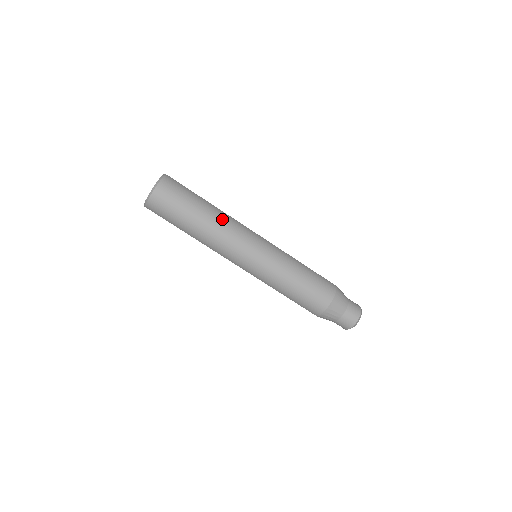
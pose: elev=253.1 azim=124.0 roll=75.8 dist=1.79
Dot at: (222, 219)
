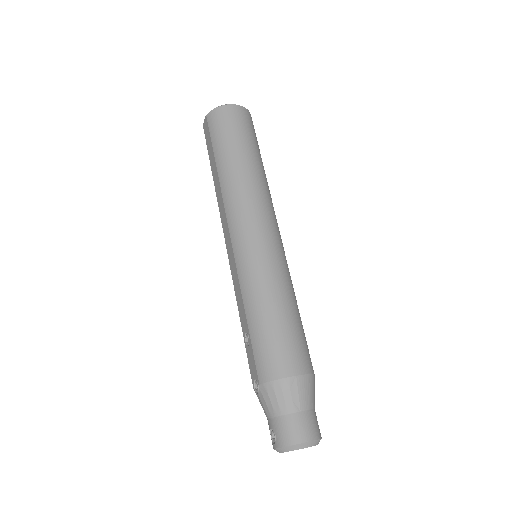
Dot at: (265, 183)
